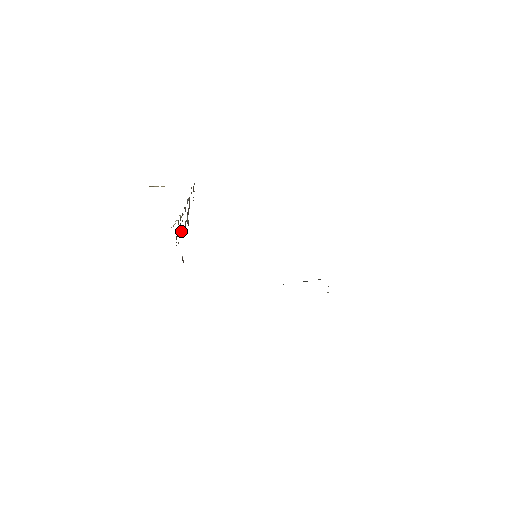
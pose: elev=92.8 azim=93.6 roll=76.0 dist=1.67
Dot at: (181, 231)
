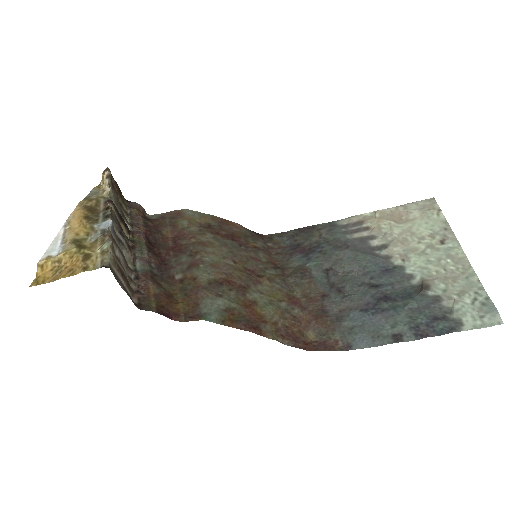
Dot at: occluded
